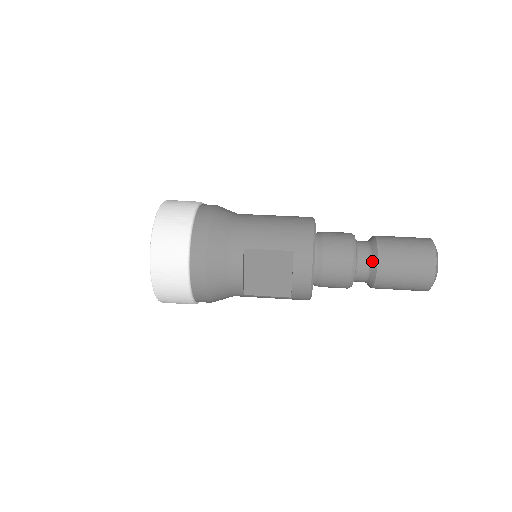
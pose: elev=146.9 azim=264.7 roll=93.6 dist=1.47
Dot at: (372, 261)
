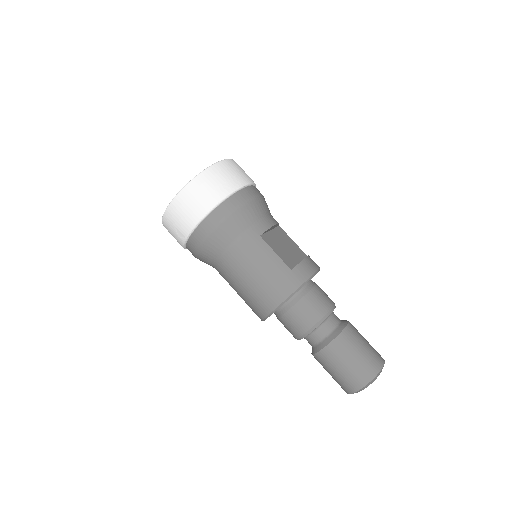
Dot at: occluded
